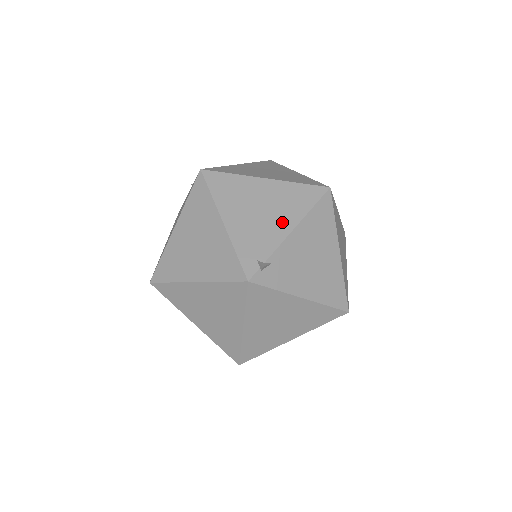
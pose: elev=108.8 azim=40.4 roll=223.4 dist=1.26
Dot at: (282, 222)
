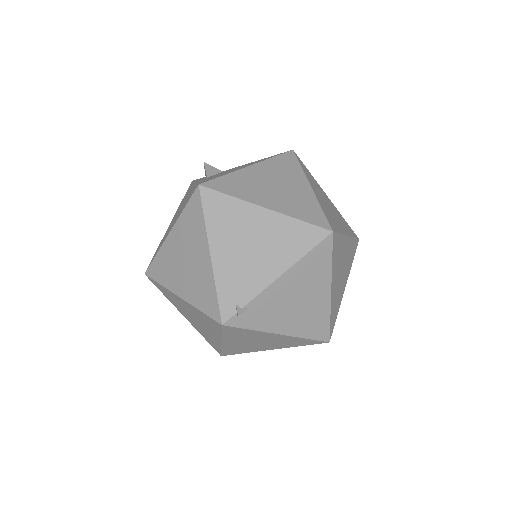
Dot at: (270, 265)
